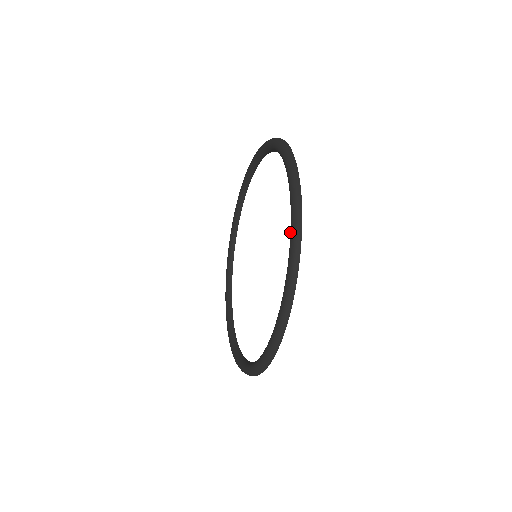
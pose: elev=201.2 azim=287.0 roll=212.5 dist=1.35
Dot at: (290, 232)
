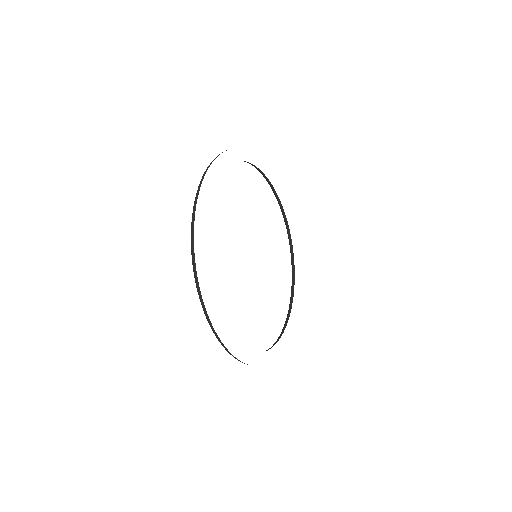
Dot at: occluded
